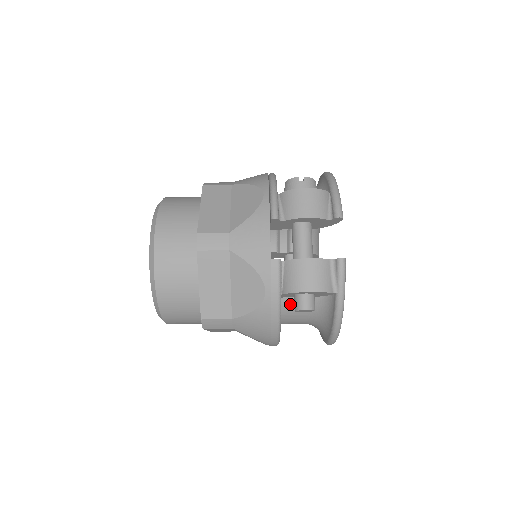
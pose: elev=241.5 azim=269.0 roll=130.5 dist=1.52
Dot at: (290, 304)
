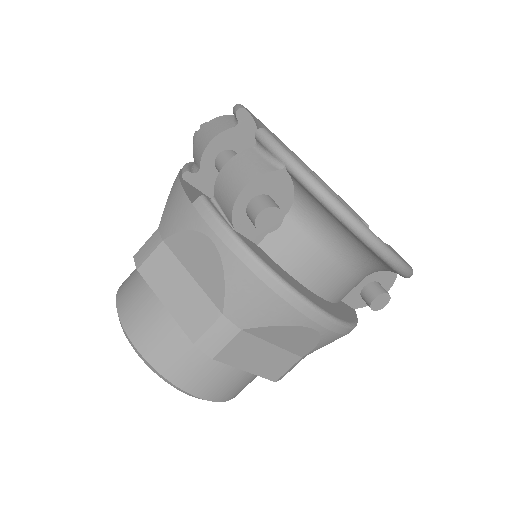
Dot at: (277, 244)
